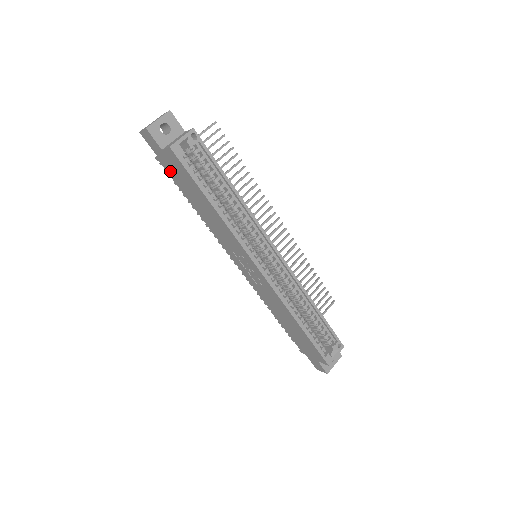
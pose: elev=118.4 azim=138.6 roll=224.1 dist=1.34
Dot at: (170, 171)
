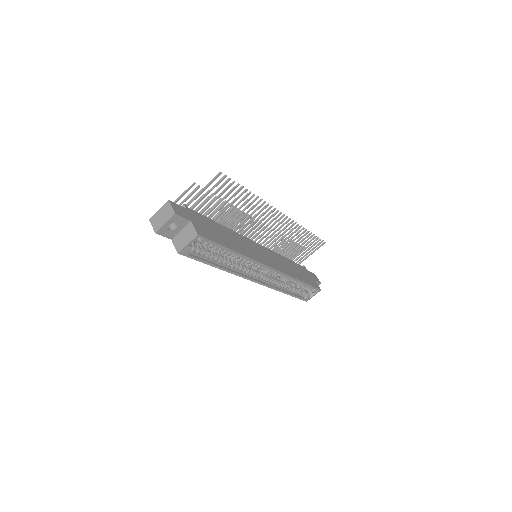
Dot at: occluded
